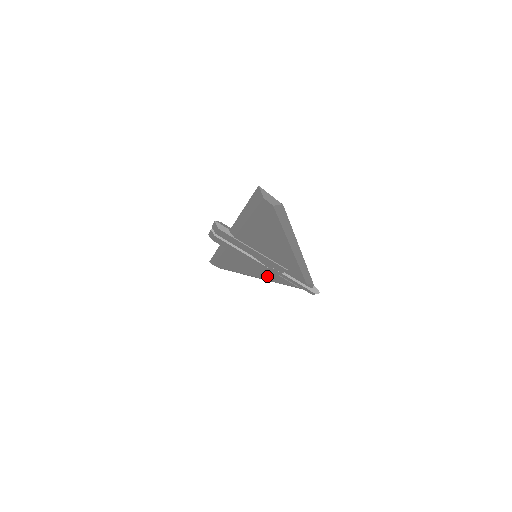
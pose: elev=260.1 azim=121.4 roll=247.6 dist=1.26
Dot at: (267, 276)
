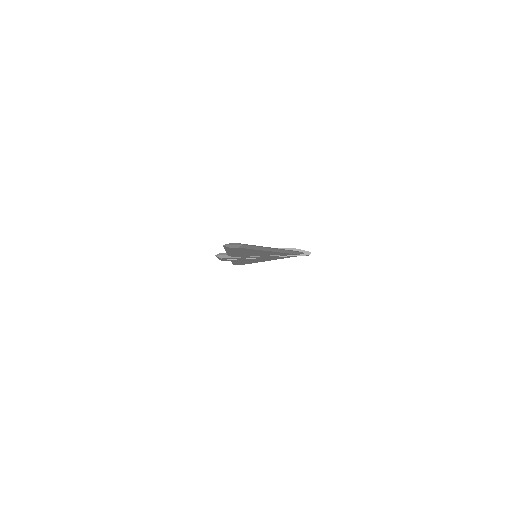
Dot at: occluded
